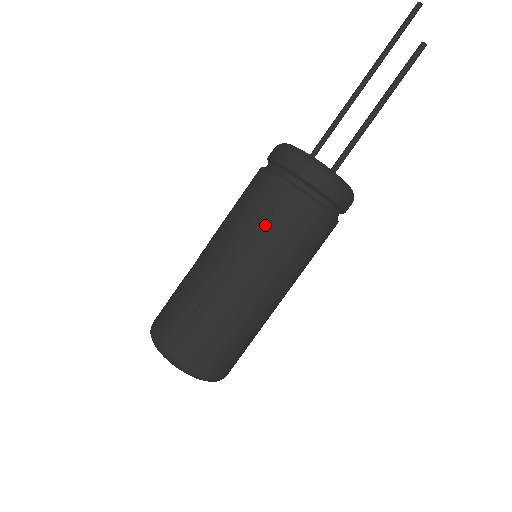
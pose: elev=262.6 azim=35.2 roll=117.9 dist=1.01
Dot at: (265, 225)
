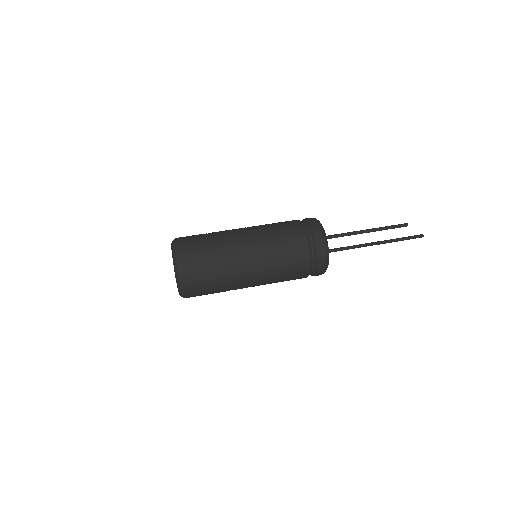
Dot at: (273, 224)
